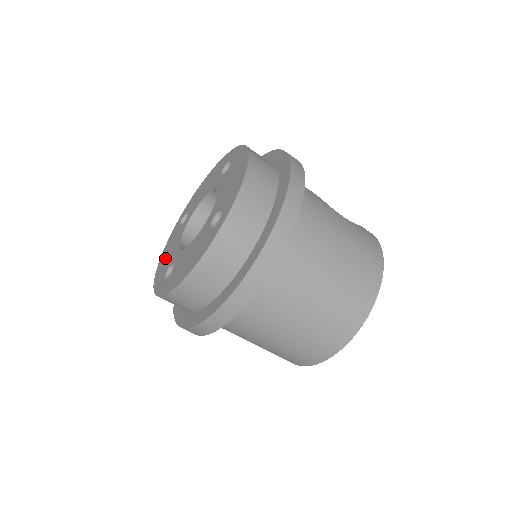
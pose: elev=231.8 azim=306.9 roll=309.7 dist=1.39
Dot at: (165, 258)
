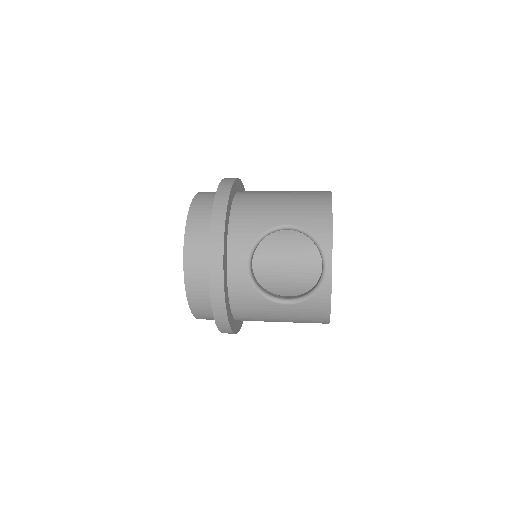
Dot at: occluded
